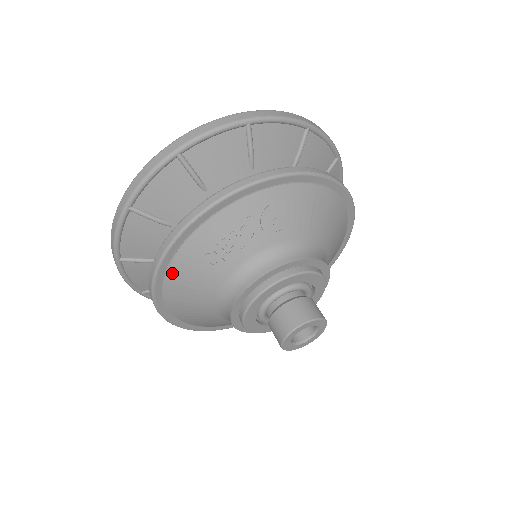
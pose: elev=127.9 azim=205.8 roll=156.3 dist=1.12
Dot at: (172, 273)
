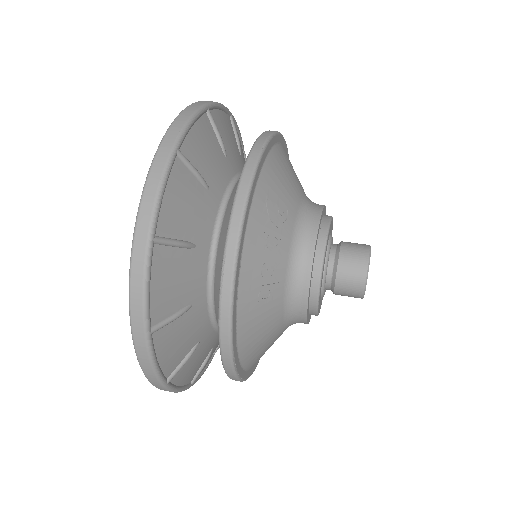
Dot at: (242, 340)
